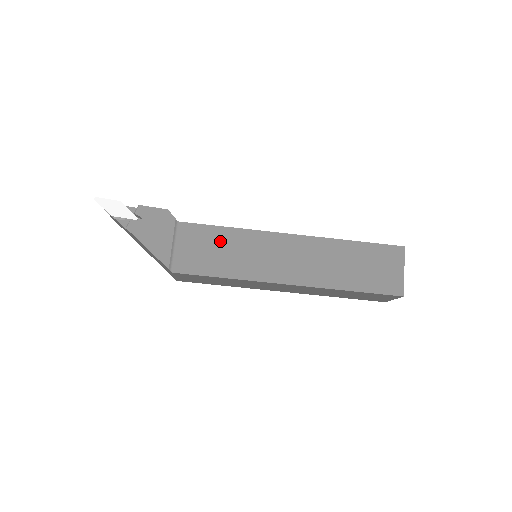
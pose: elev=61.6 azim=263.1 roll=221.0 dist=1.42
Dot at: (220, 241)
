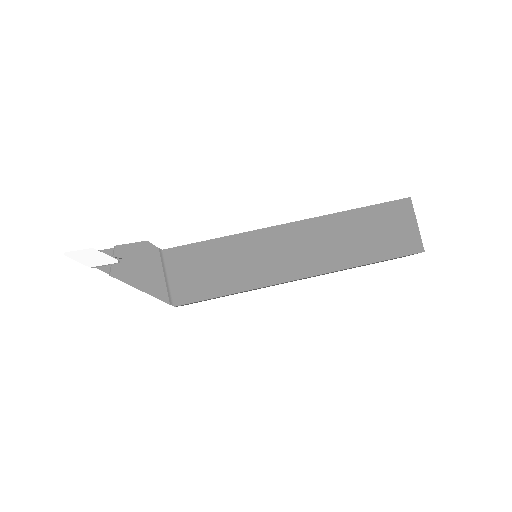
Dot at: (214, 256)
